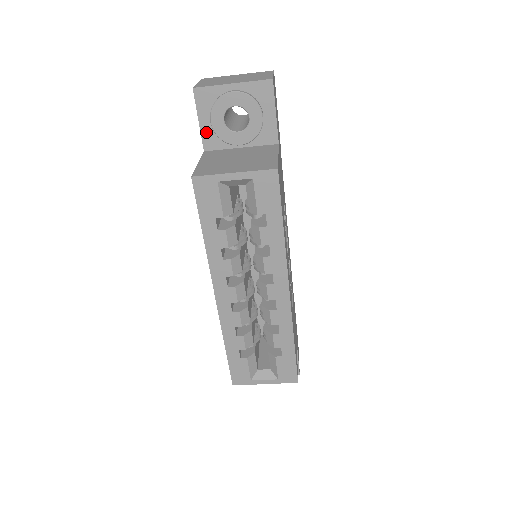
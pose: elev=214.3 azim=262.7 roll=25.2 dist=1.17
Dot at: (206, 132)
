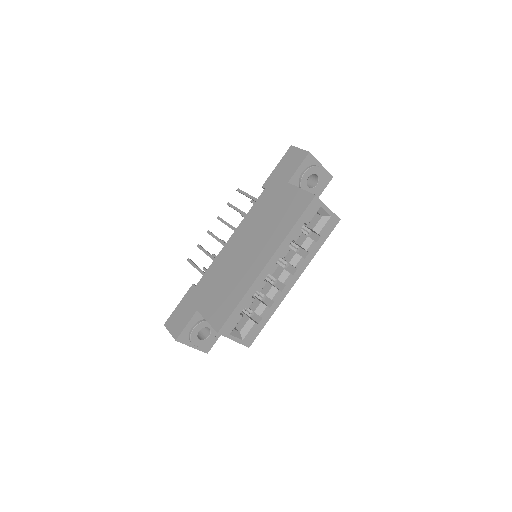
Dot at: (296, 175)
